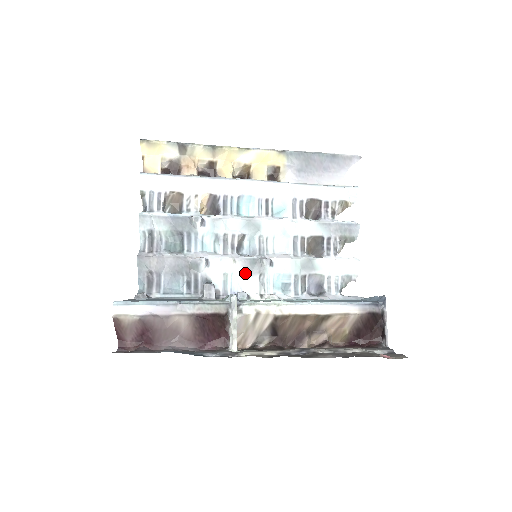
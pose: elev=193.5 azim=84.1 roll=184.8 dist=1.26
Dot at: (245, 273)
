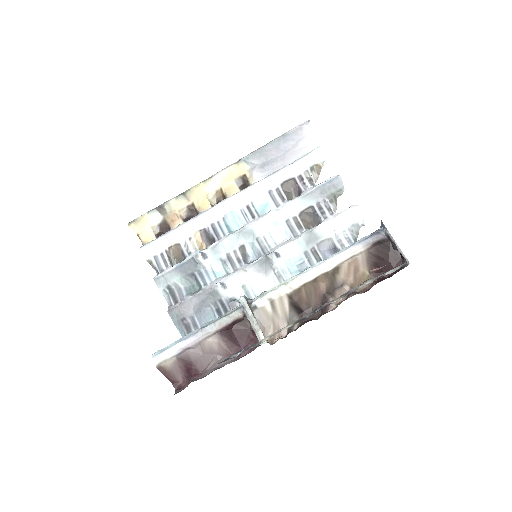
Dot at: (260, 276)
